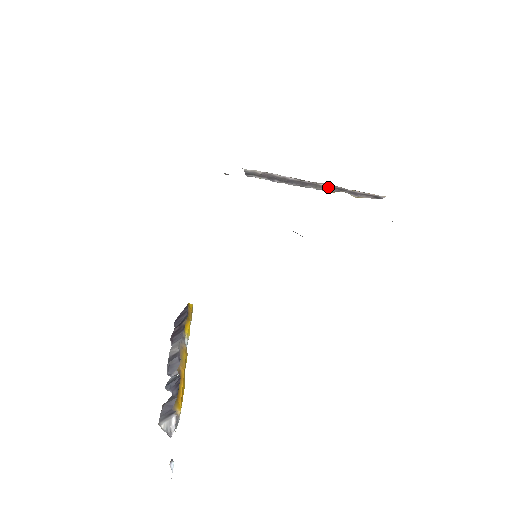
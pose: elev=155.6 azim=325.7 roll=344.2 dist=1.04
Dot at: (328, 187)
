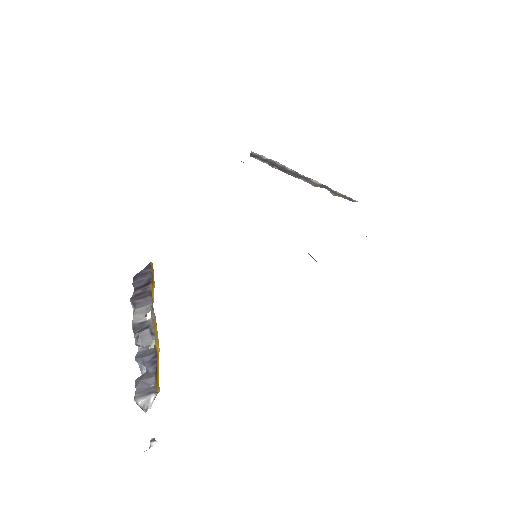
Dot at: (317, 183)
